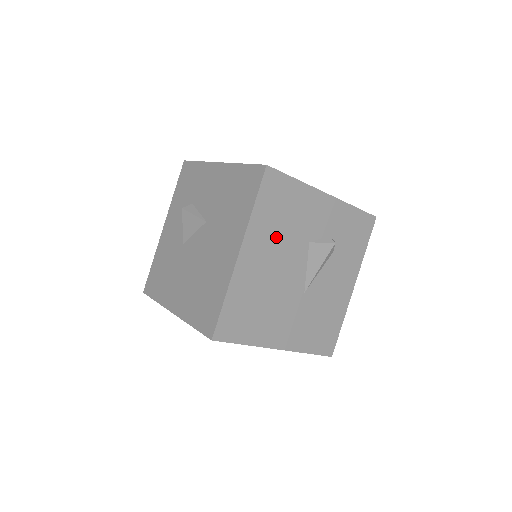
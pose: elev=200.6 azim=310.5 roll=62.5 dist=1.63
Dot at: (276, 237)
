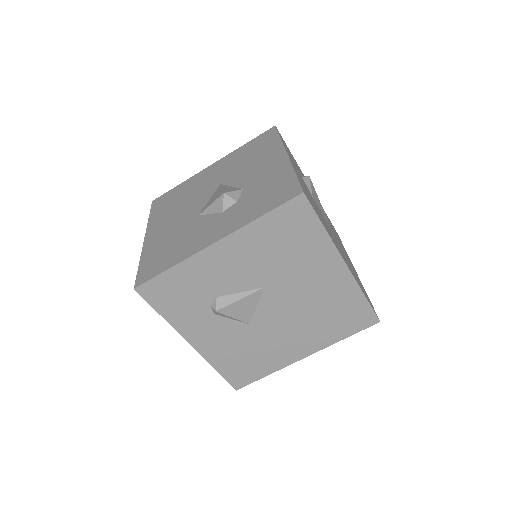
Dot at: (325, 224)
